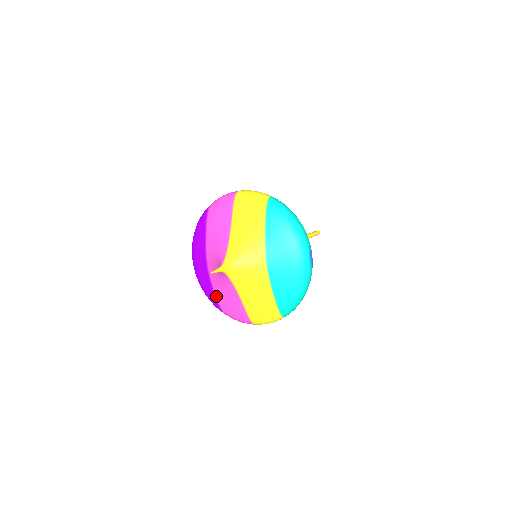
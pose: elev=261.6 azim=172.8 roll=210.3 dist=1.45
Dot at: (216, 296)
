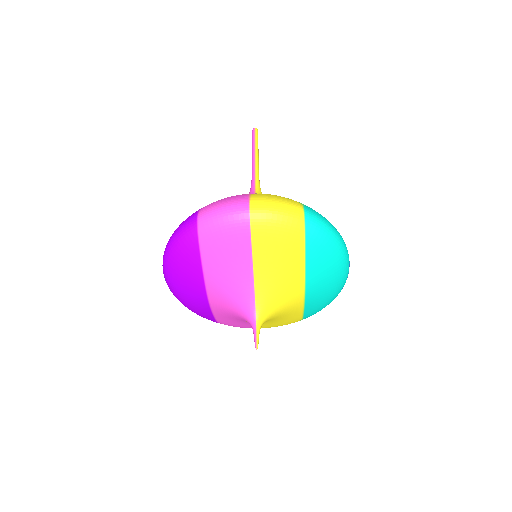
Dot at: (216, 319)
